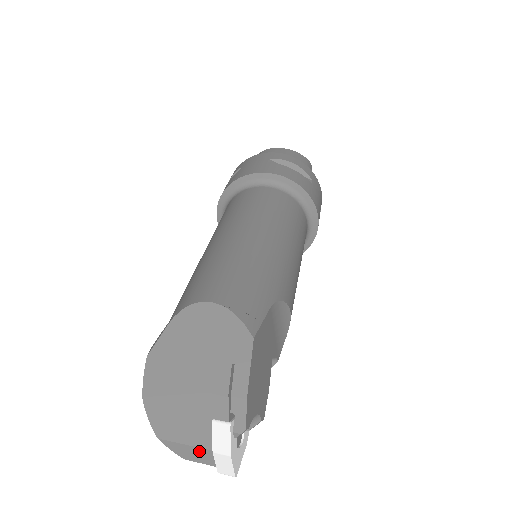
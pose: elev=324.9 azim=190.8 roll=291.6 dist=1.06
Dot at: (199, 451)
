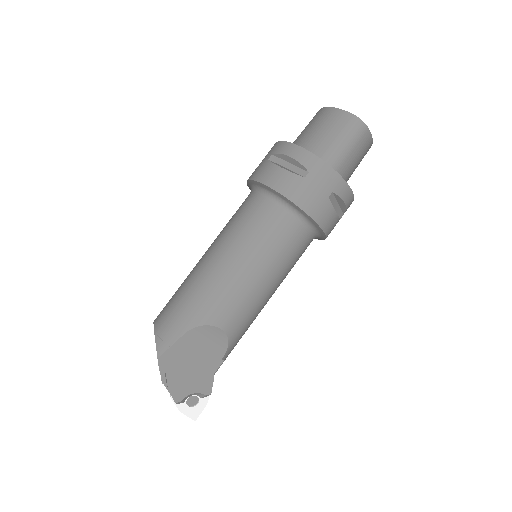
Dot at: occluded
